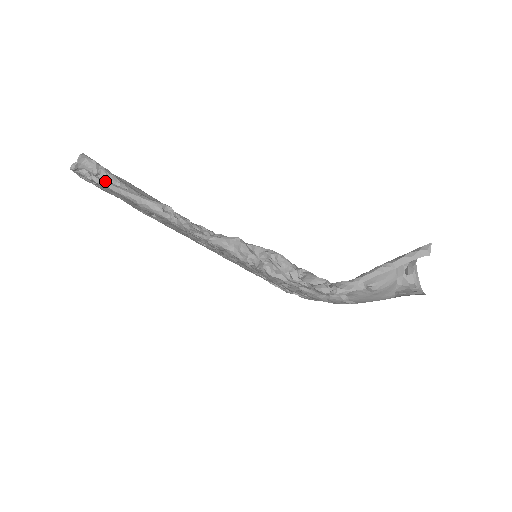
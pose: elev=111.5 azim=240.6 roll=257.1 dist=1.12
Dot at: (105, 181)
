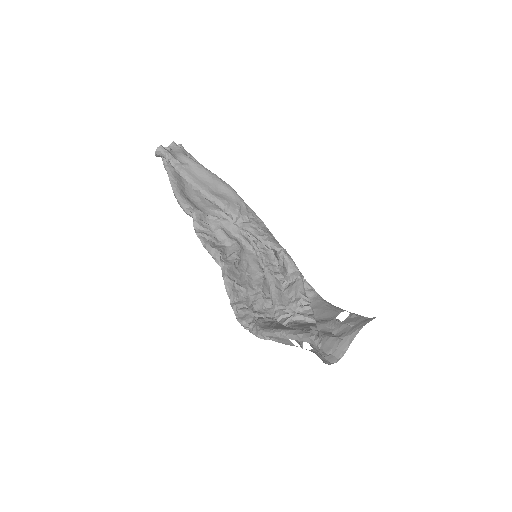
Dot at: (168, 173)
